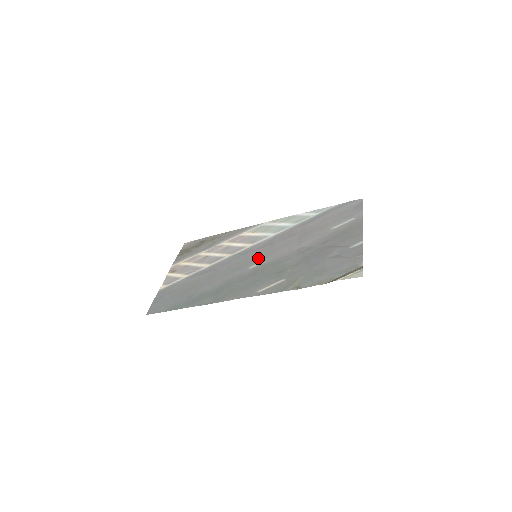
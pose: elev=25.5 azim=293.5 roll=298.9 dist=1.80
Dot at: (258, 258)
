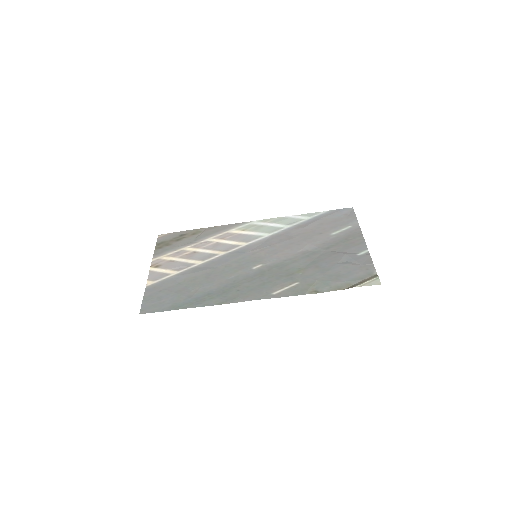
Dot at: (260, 258)
